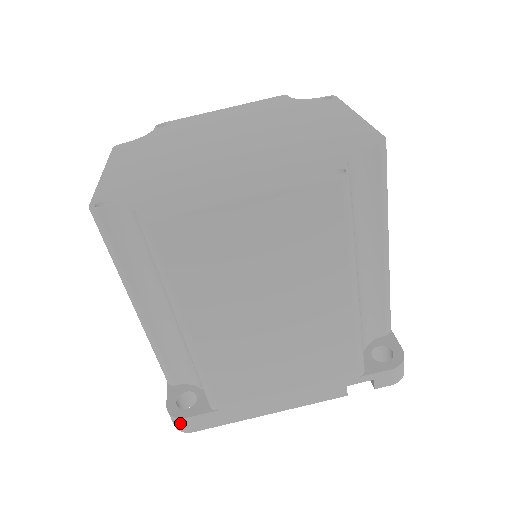
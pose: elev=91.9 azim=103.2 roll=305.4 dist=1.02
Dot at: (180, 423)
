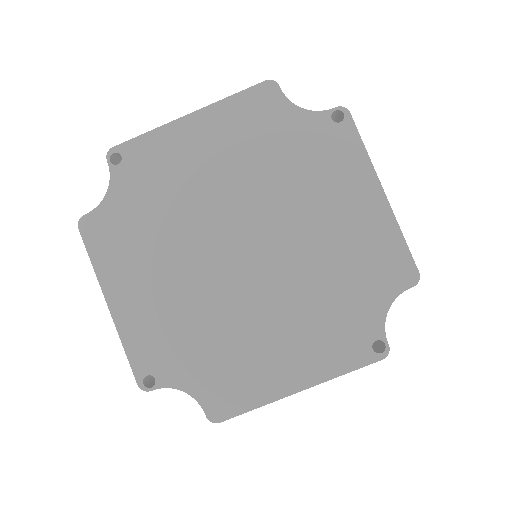
Dot at: occluded
